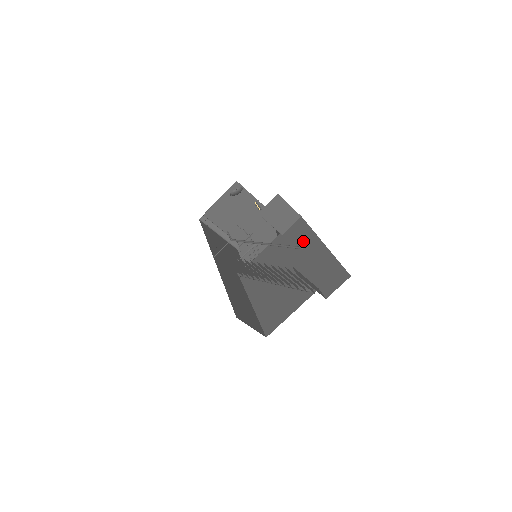
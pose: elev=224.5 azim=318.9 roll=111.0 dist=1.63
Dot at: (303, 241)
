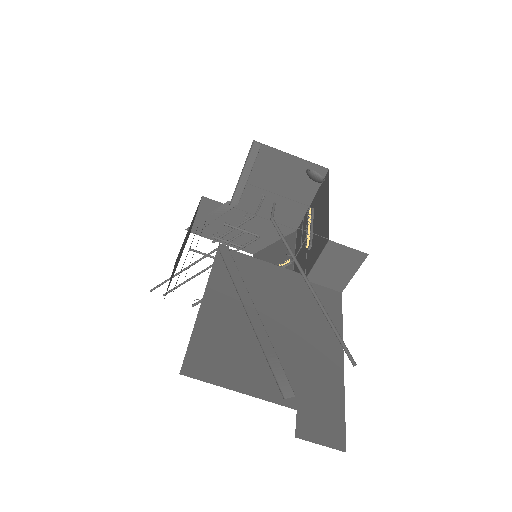
Dot at: (323, 323)
